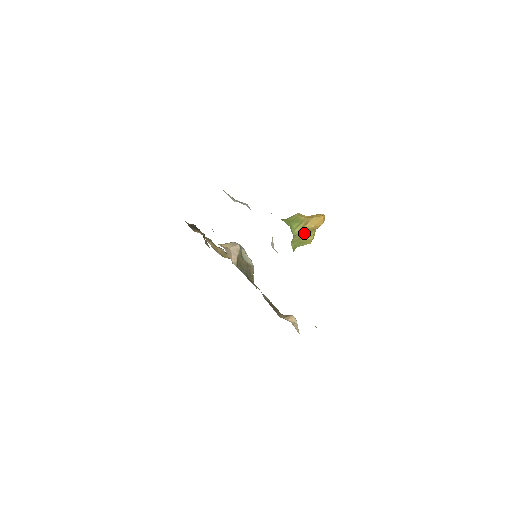
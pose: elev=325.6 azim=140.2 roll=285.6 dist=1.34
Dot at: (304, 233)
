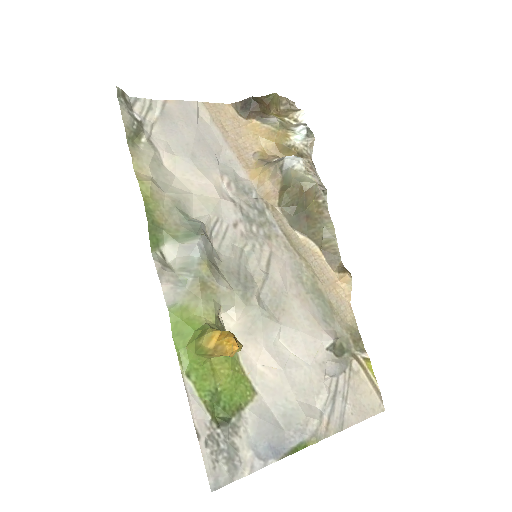
Dot at: occluded
